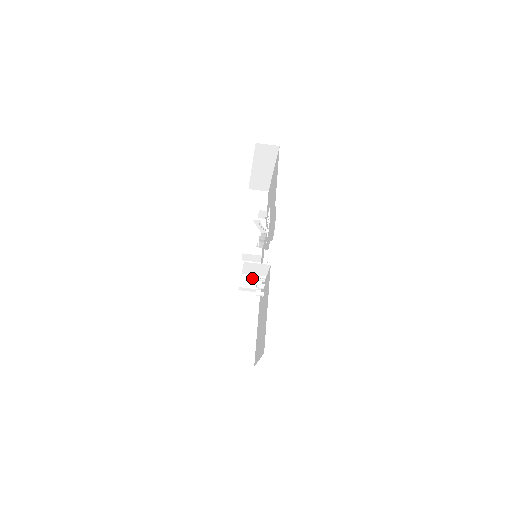
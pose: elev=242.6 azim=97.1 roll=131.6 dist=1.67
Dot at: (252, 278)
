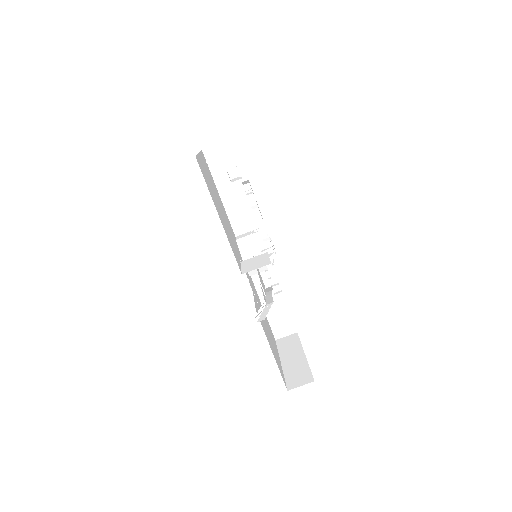
Dot at: occluded
